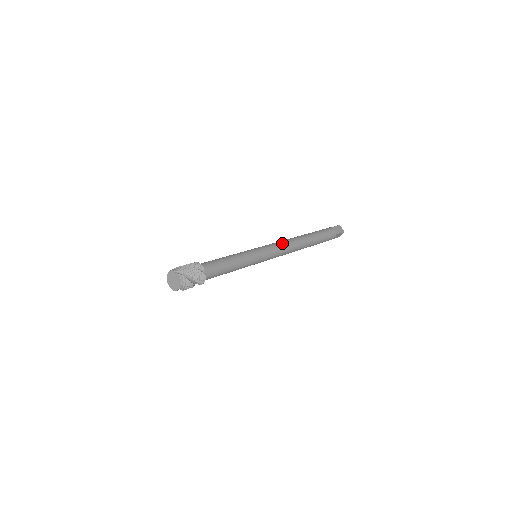
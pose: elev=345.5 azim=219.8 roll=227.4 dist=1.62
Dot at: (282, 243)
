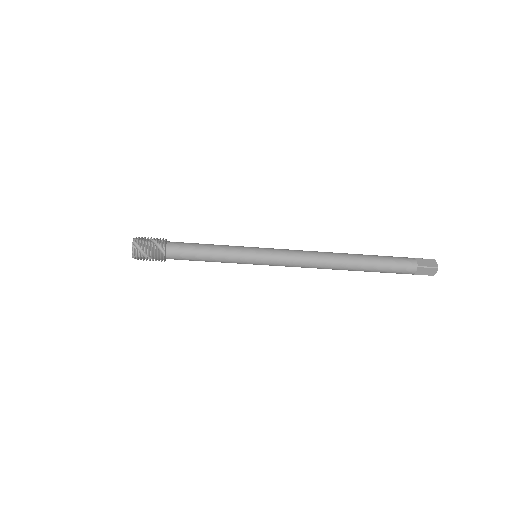
Dot at: occluded
